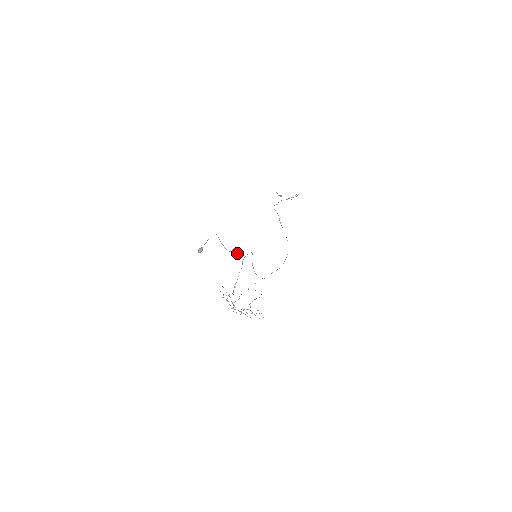
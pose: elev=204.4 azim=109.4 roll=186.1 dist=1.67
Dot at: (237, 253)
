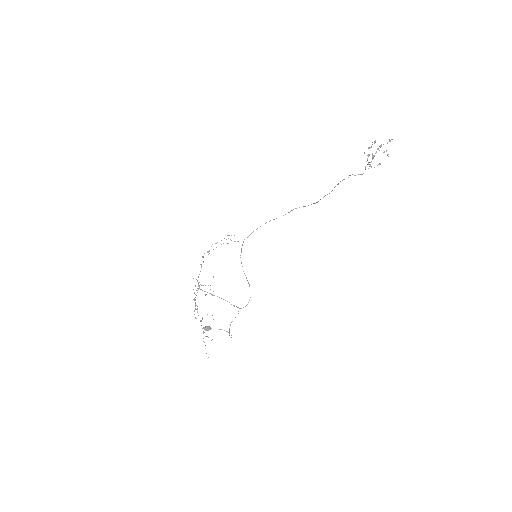
Dot at: occluded
